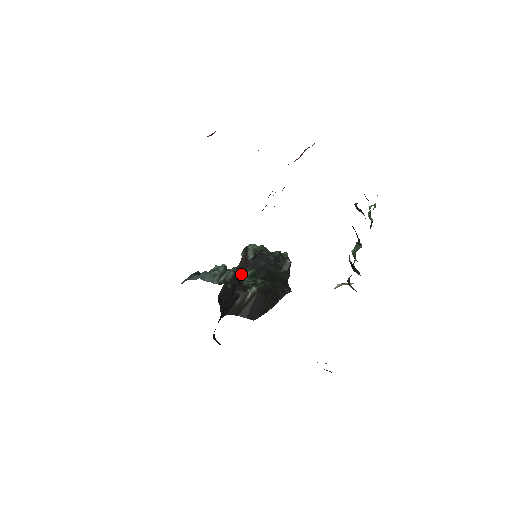
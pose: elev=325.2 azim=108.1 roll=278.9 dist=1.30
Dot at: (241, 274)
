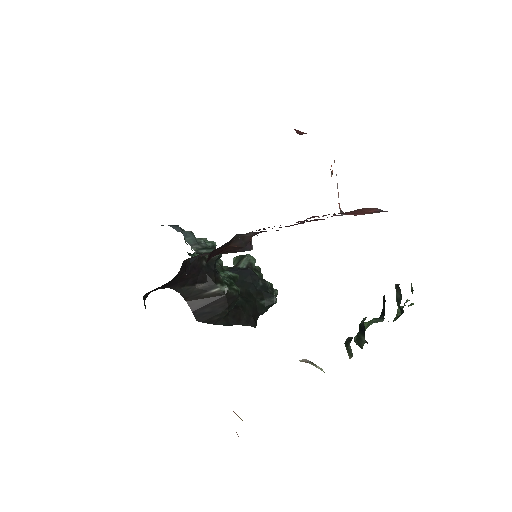
Dot at: (222, 269)
